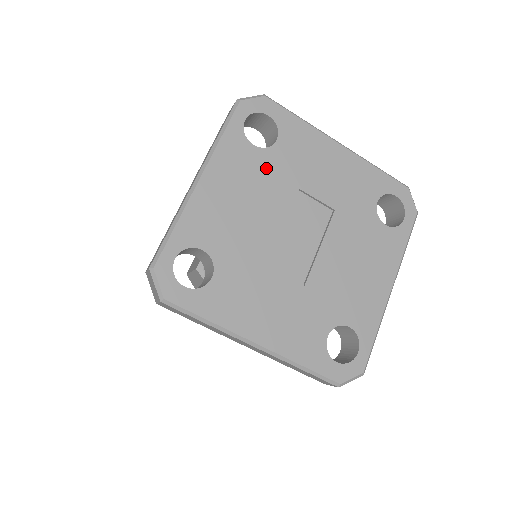
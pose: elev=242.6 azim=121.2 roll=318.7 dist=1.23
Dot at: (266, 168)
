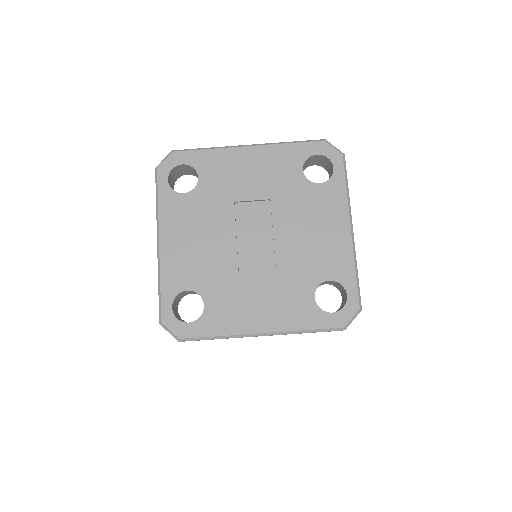
Dot at: (201, 204)
